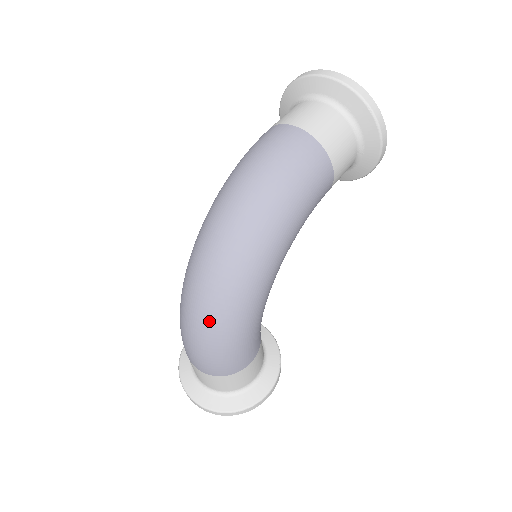
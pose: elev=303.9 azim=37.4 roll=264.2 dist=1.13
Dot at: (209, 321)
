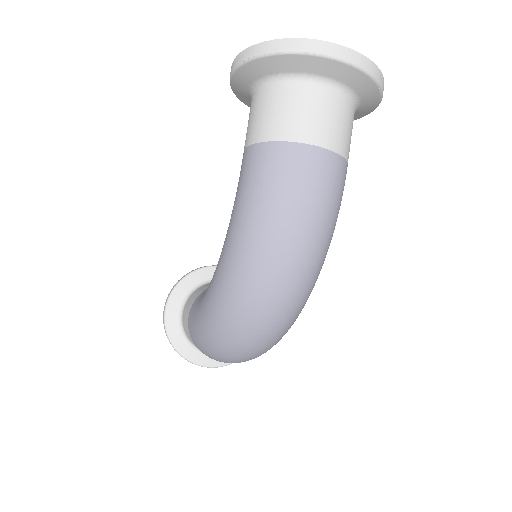
Dot at: (260, 353)
